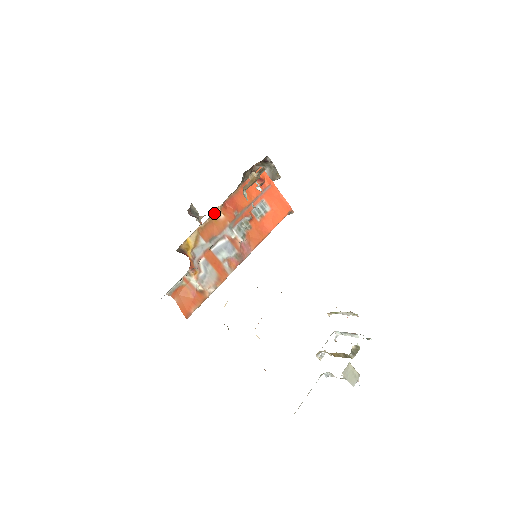
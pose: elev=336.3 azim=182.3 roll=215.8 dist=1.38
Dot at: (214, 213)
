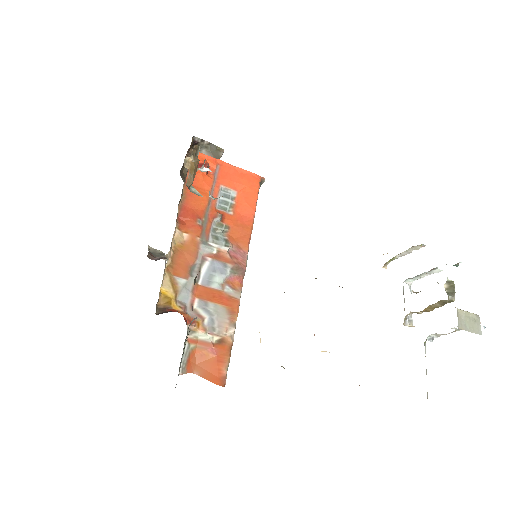
Dot at: (173, 238)
